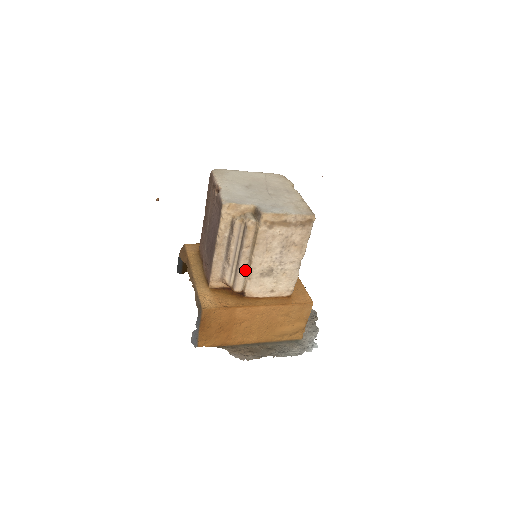
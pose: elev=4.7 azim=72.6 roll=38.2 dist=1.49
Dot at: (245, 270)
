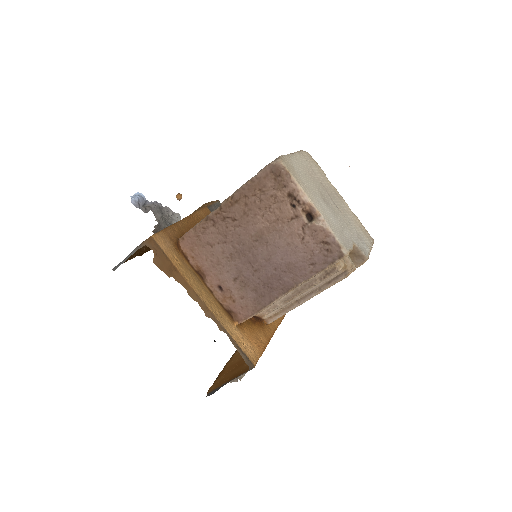
Dot at: occluded
